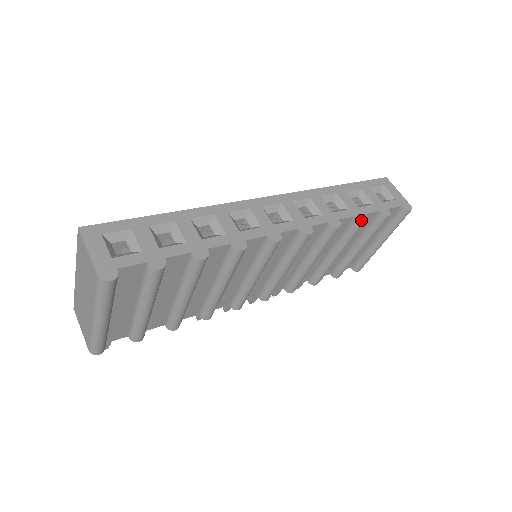
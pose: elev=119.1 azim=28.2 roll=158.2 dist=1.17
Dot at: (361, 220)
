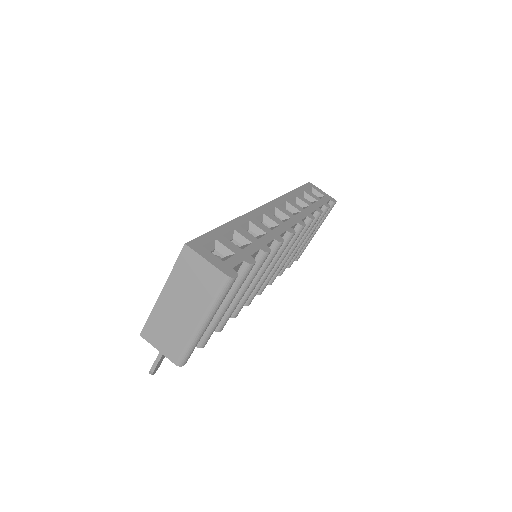
Dot at: (320, 212)
